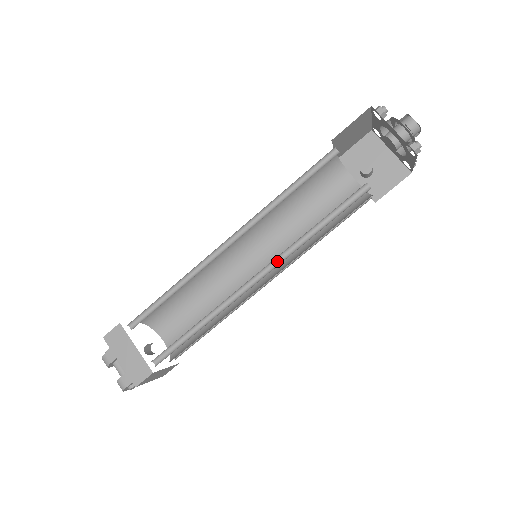
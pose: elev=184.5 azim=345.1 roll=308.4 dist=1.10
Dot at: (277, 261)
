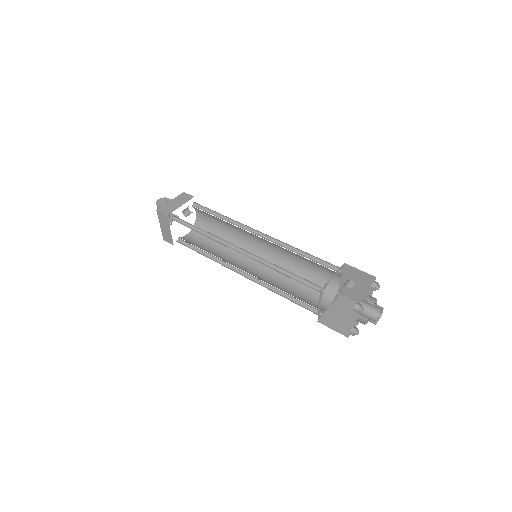
Dot at: (257, 278)
